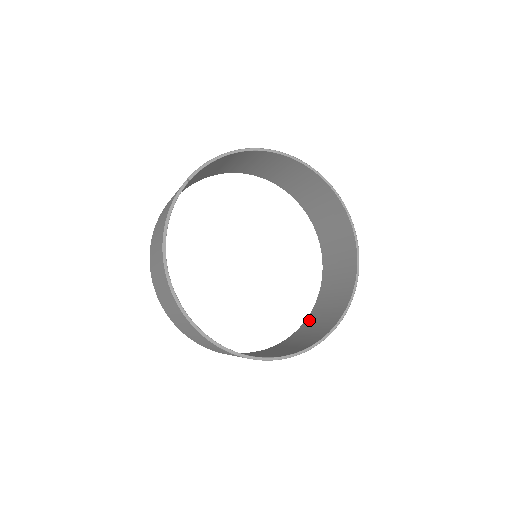
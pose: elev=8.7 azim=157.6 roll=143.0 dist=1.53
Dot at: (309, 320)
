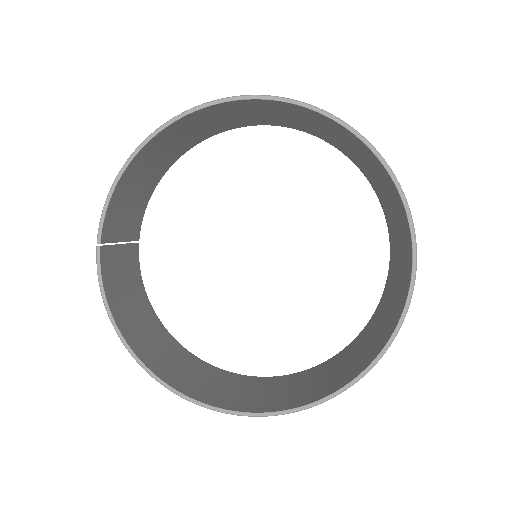
Dot at: (389, 276)
